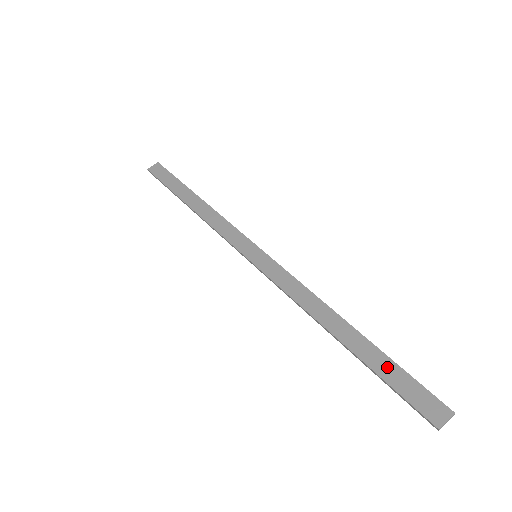
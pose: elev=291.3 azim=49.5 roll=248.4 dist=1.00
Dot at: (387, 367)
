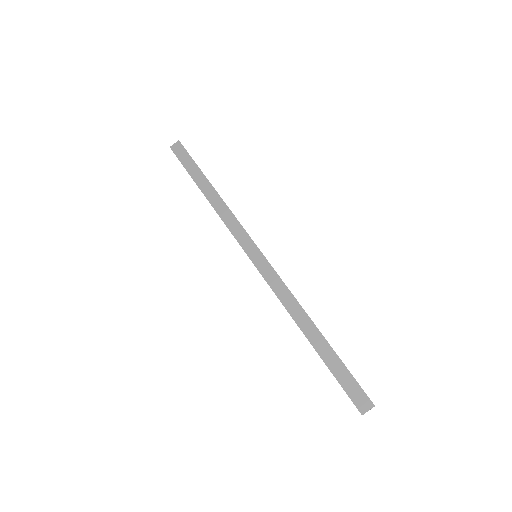
Dot at: (338, 366)
